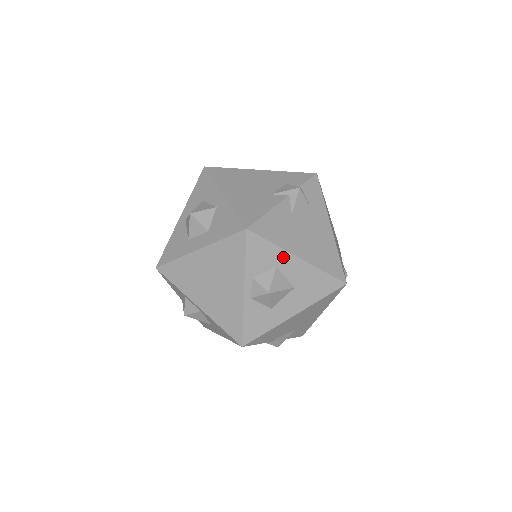
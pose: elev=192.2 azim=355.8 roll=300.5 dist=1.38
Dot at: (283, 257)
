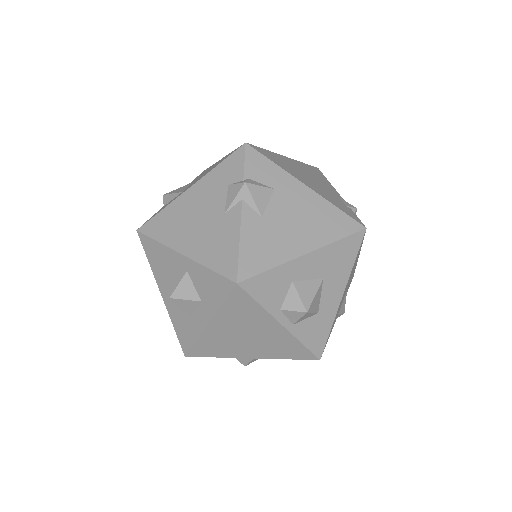
Dot at: (291, 269)
